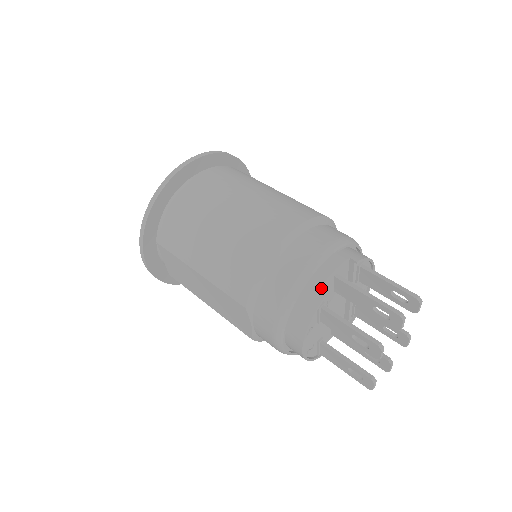
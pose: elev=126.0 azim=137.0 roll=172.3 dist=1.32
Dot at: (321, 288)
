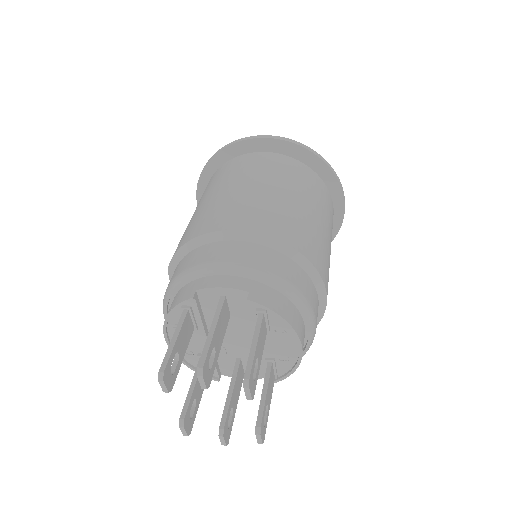
Dot at: (194, 291)
